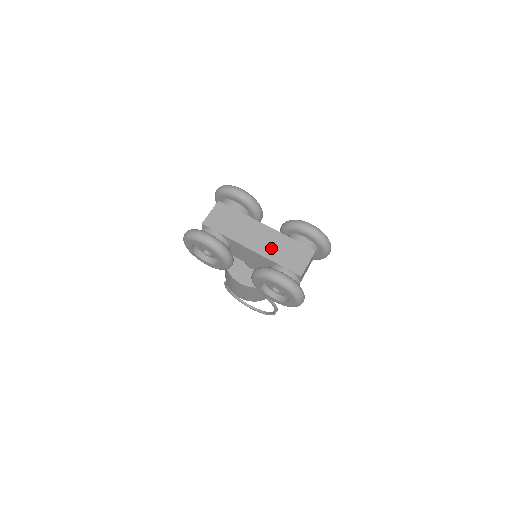
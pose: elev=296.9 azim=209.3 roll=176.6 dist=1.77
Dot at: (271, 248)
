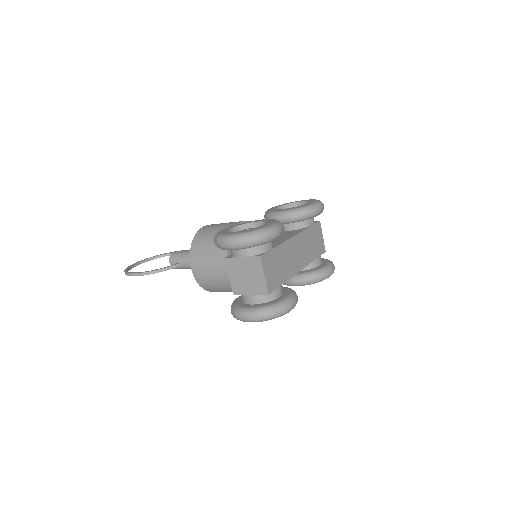
Dot at: (306, 253)
